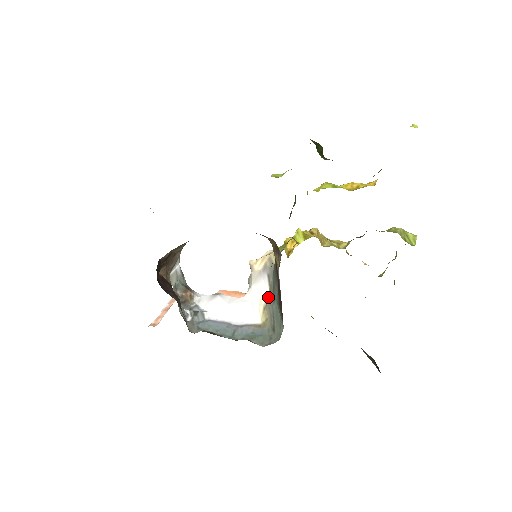
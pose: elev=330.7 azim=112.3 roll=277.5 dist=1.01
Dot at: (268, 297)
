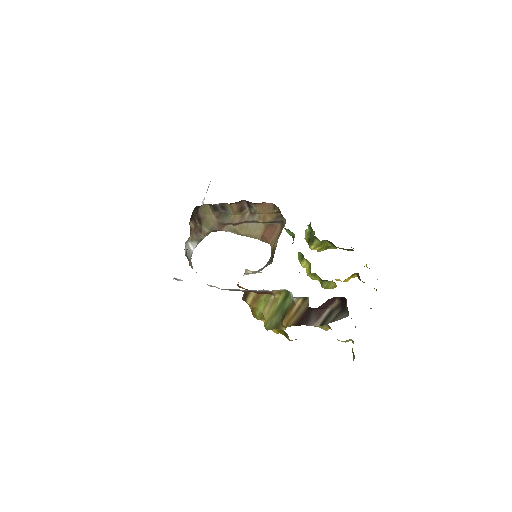
Dot at: occluded
